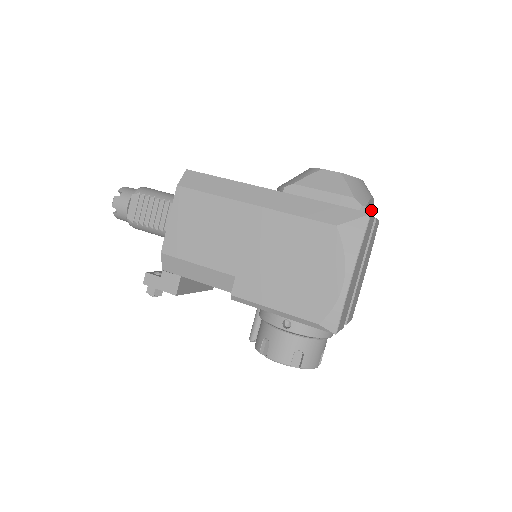
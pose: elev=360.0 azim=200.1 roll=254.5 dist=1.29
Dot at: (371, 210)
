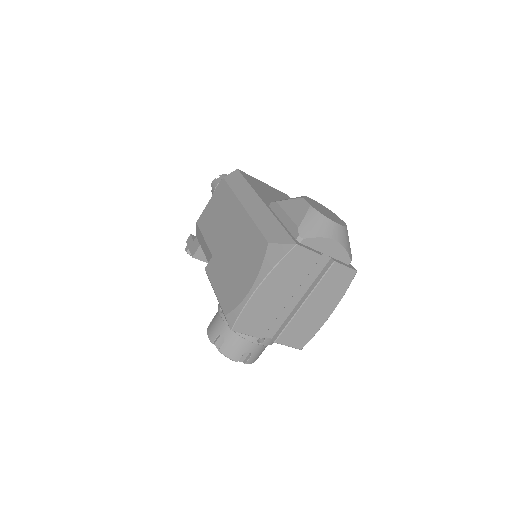
Dot at: (338, 253)
